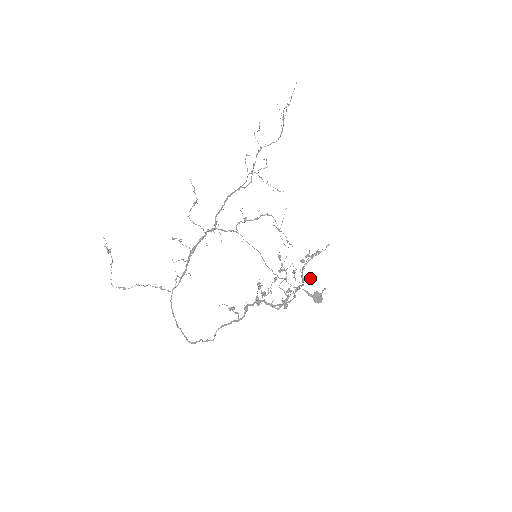
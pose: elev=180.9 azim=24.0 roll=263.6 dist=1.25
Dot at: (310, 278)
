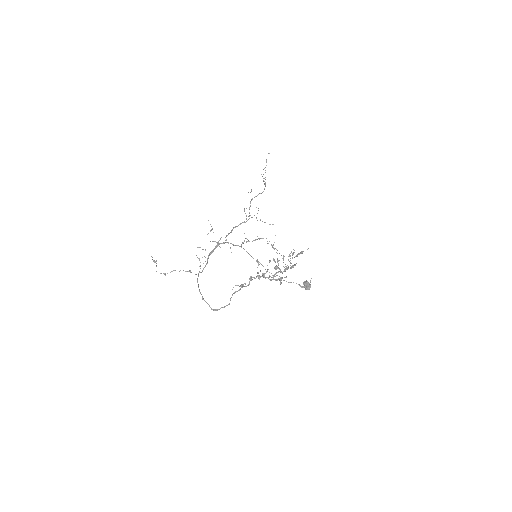
Dot at: (296, 263)
